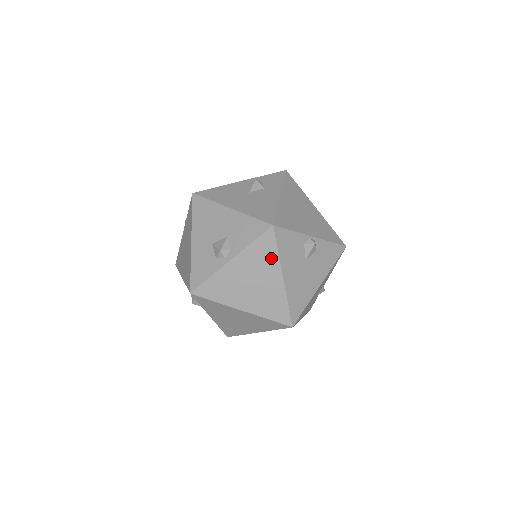
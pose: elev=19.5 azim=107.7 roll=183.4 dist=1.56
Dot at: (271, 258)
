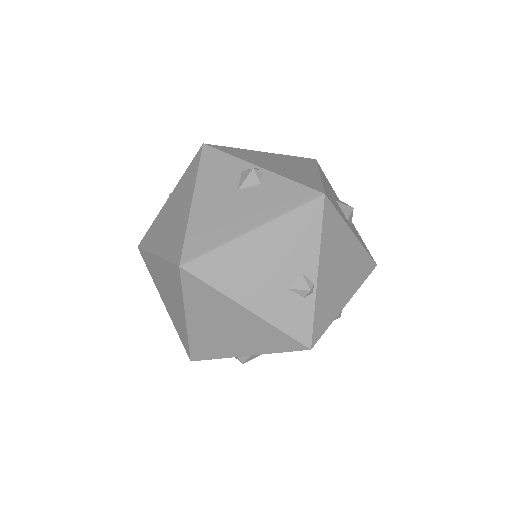
Dot at: (192, 180)
